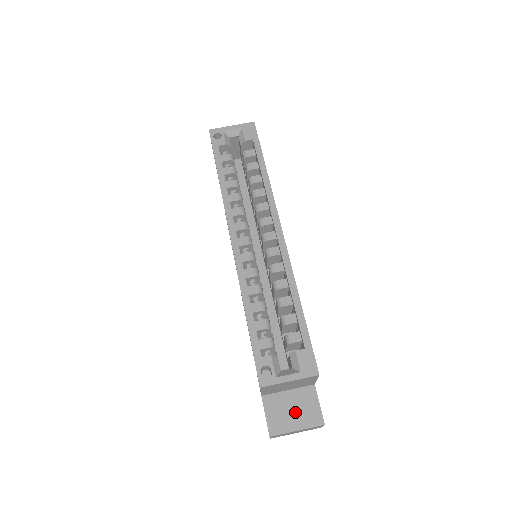
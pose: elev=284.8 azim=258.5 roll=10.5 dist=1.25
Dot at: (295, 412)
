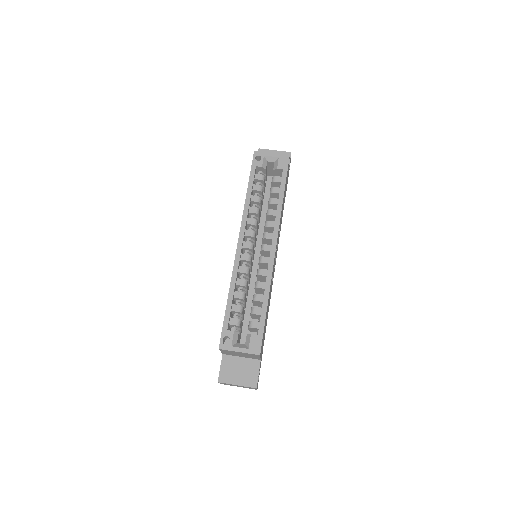
Dot at: (240, 373)
